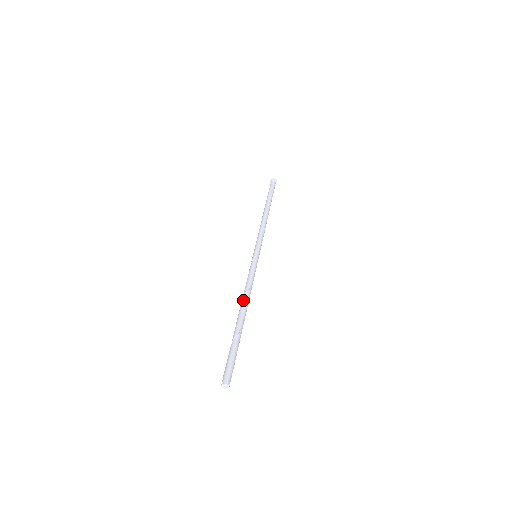
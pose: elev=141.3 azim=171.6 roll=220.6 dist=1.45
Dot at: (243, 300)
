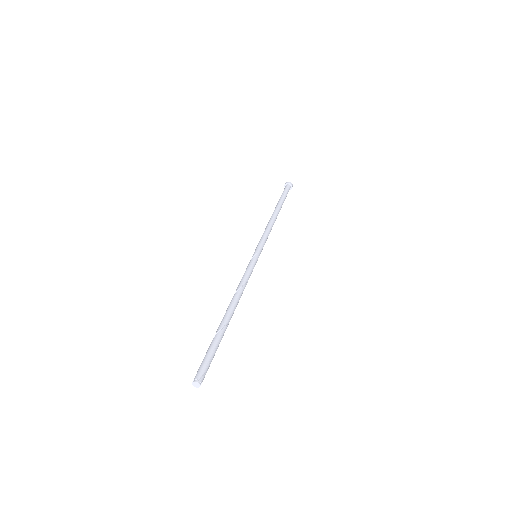
Dot at: (232, 299)
